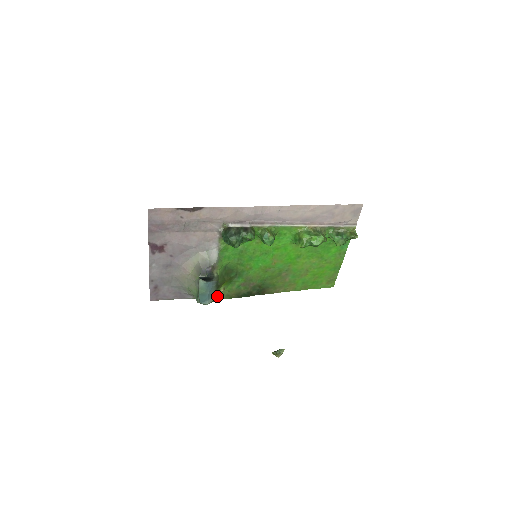
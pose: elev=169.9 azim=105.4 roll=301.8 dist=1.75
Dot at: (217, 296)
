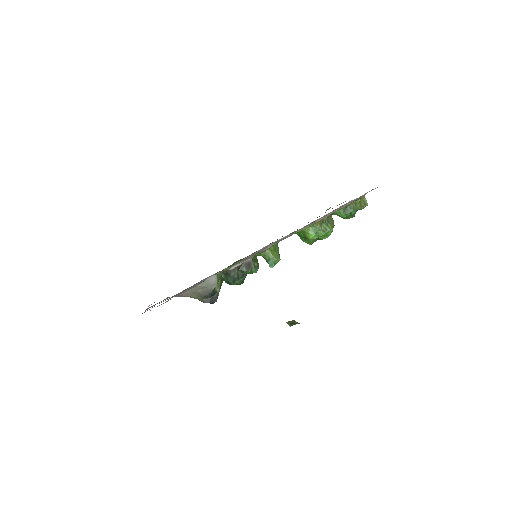
Dot at: occluded
